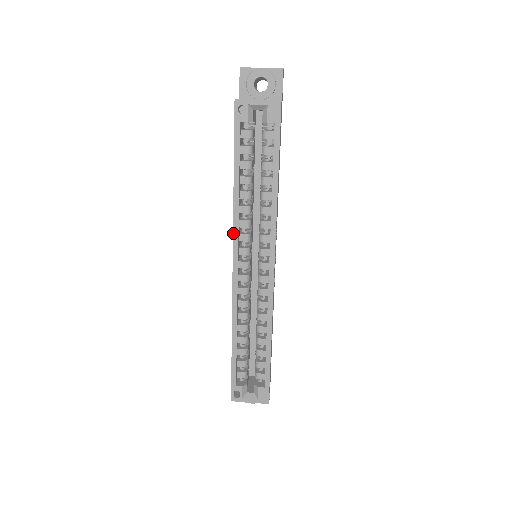
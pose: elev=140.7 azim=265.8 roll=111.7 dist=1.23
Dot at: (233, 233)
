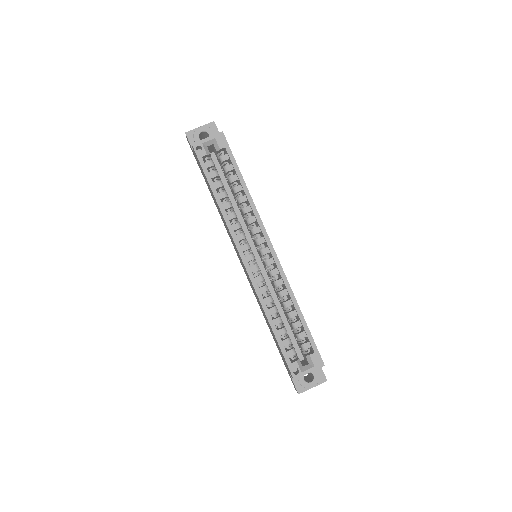
Dot at: (231, 236)
